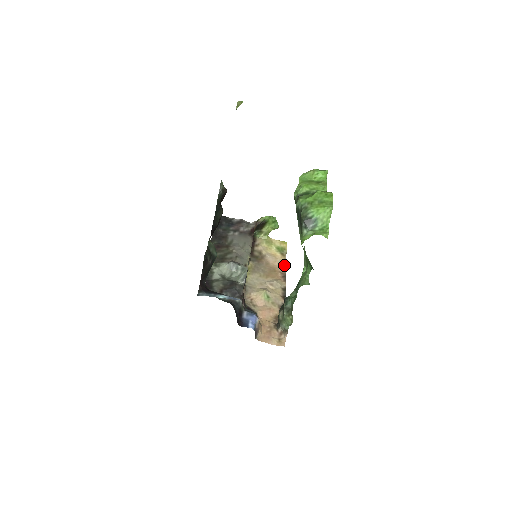
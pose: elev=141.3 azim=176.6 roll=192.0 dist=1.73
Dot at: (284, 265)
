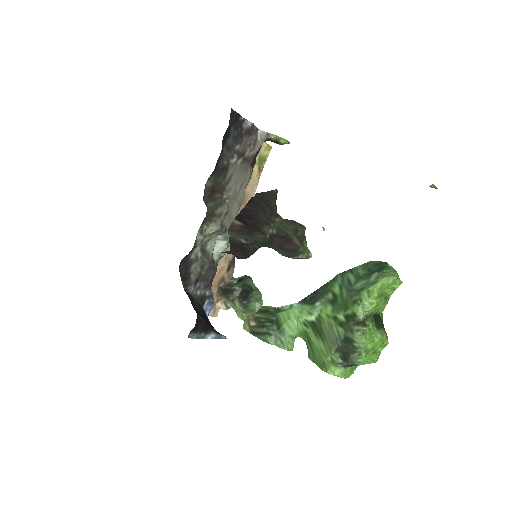
Dot at: (254, 191)
